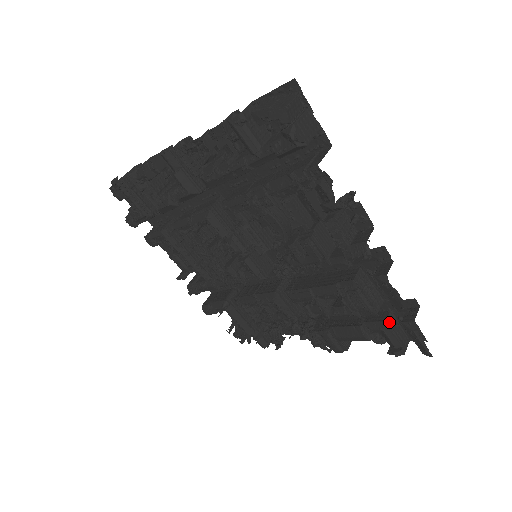
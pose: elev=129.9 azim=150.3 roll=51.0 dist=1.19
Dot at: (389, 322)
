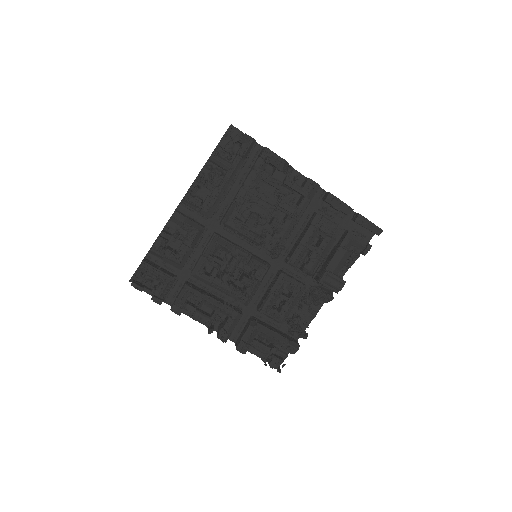
Dot at: (350, 233)
